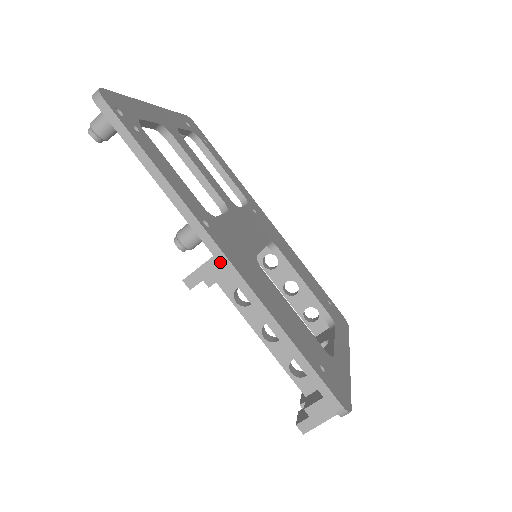
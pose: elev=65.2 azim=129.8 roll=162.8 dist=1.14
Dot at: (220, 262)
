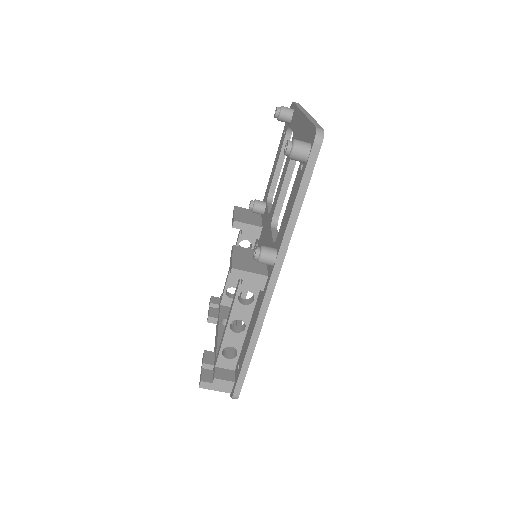
Dot at: (268, 288)
